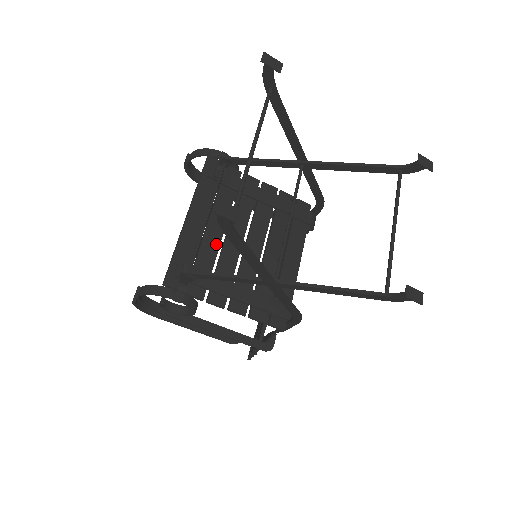
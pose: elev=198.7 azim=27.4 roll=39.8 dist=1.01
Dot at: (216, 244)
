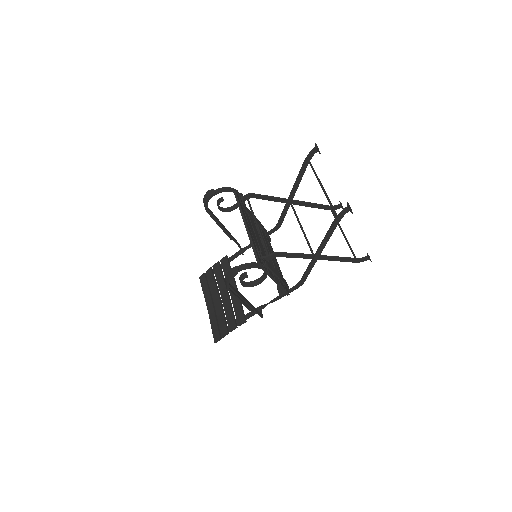
Dot at: (257, 243)
